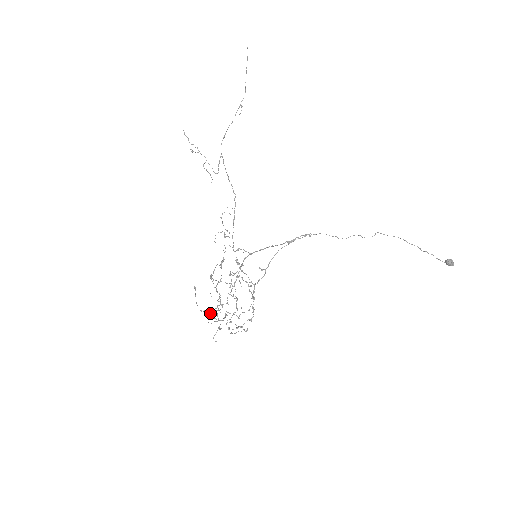
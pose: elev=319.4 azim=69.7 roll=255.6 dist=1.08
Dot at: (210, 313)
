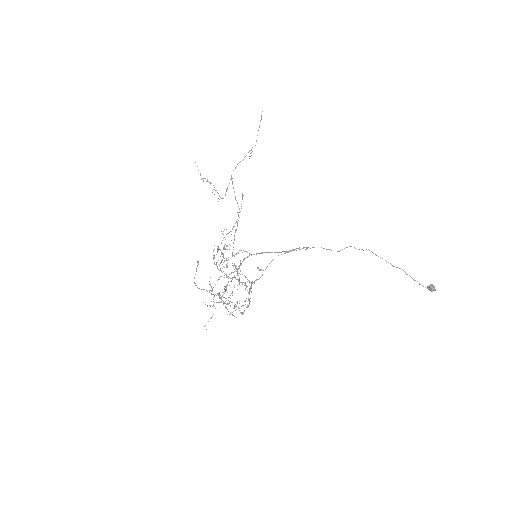
Dot at: occluded
